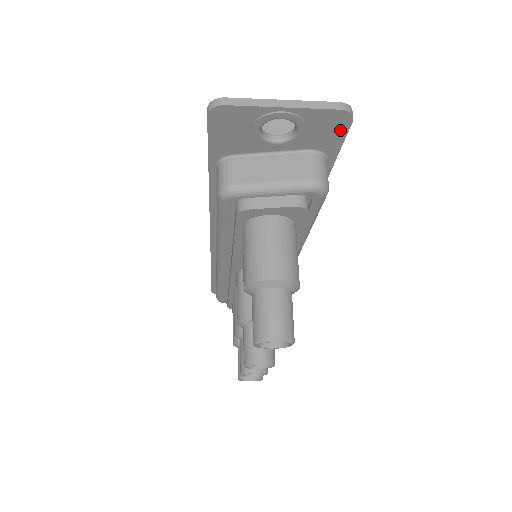
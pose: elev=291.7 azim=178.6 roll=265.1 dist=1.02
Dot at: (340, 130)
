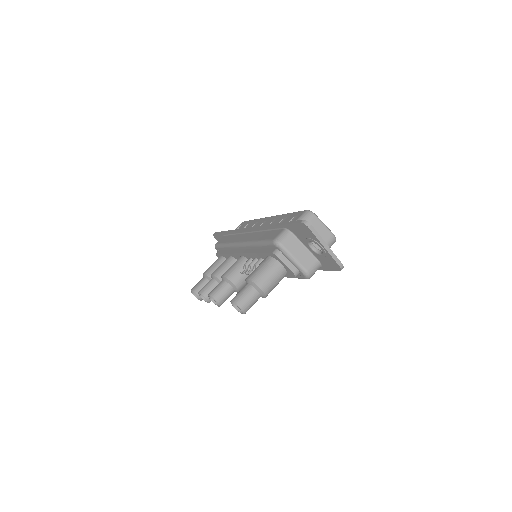
Dot at: (333, 268)
